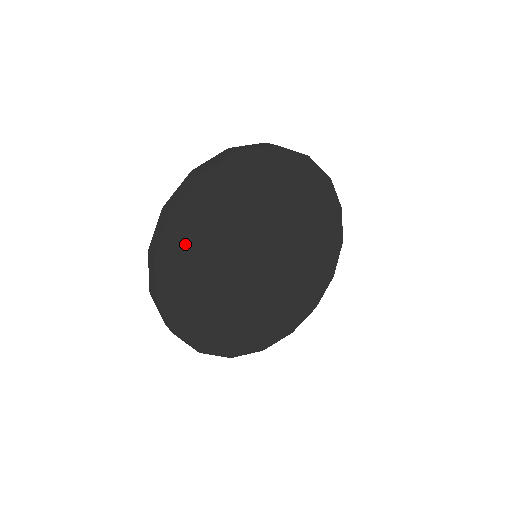
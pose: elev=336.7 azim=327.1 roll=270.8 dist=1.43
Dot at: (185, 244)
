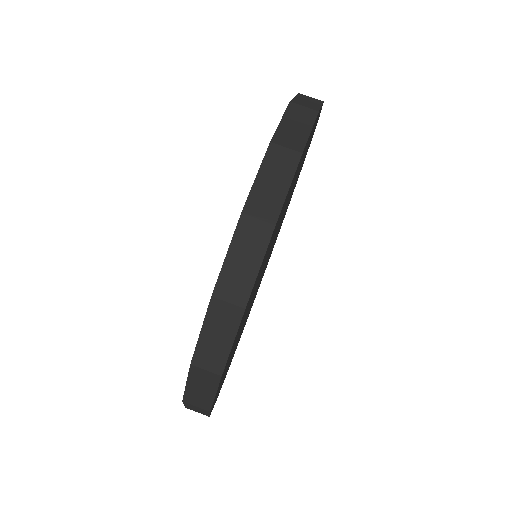
Dot at: (223, 378)
